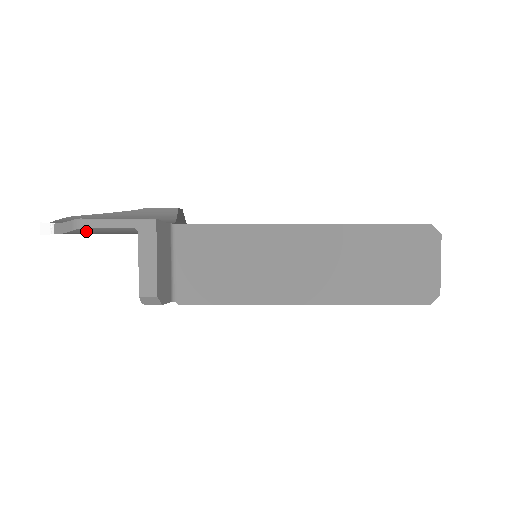
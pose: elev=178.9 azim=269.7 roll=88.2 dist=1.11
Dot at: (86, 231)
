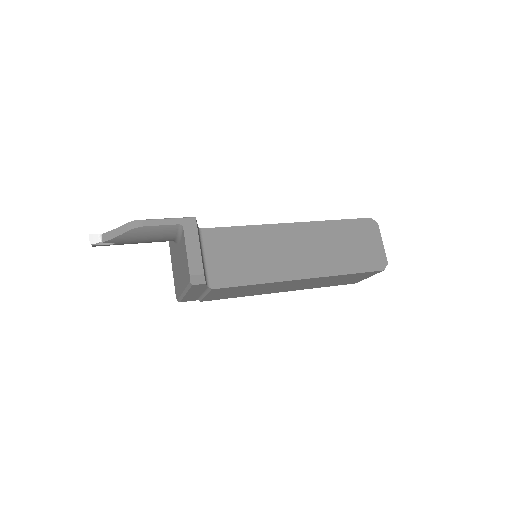
Dot at: (138, 232)
